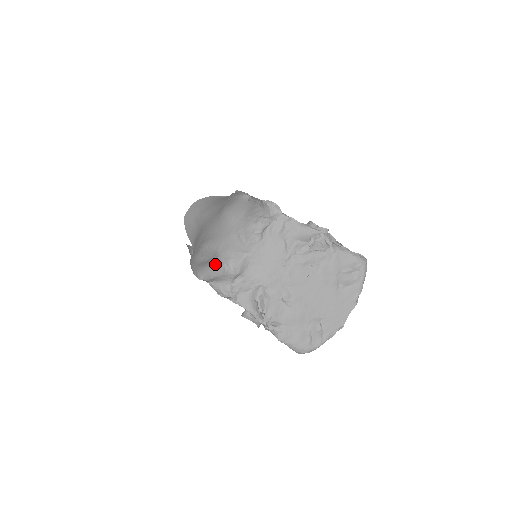
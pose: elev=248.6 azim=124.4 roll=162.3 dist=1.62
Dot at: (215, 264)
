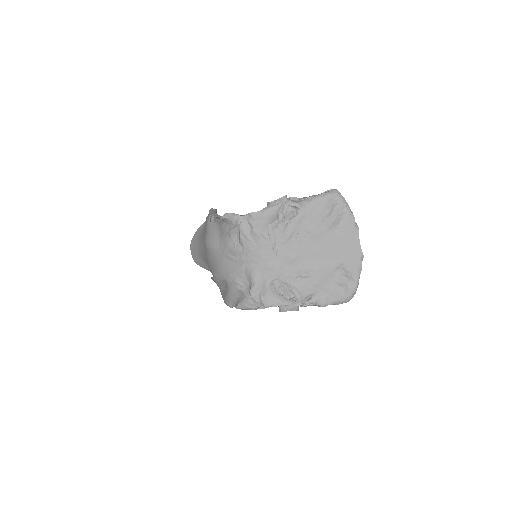
Dot at: (230, 290)
